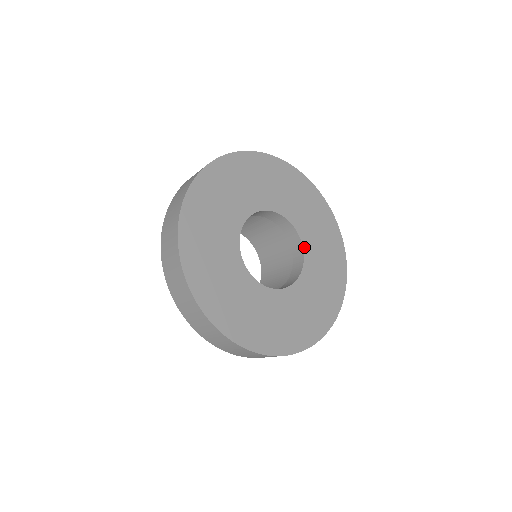
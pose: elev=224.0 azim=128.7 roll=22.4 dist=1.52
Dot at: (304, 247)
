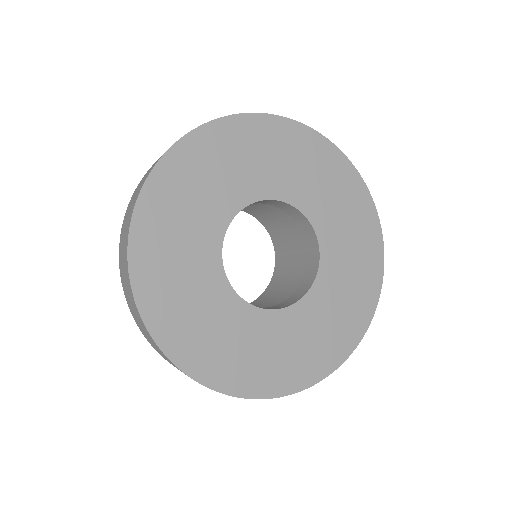
Dot at: (309, 293)
